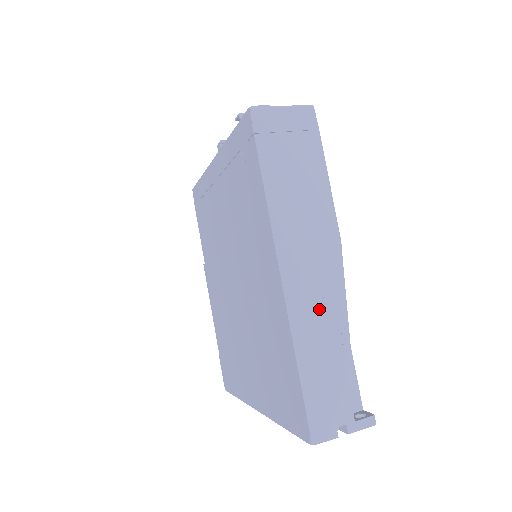
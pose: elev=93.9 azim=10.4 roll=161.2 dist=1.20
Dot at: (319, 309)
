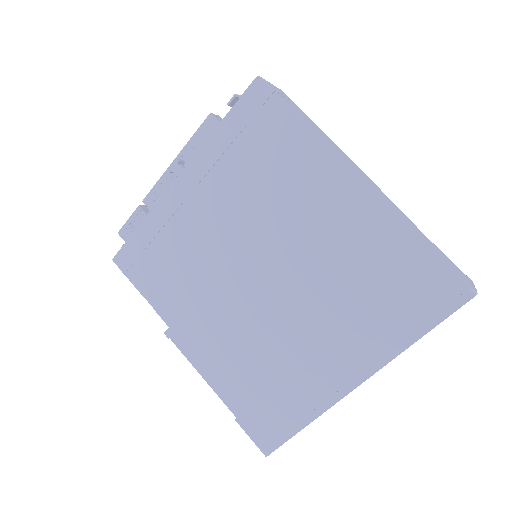
Dot at: (393, 205)
